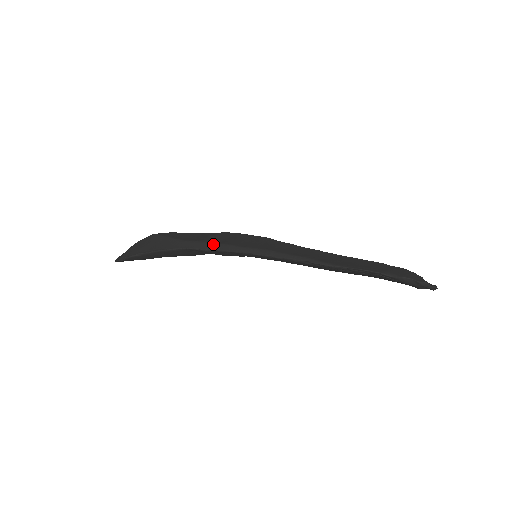
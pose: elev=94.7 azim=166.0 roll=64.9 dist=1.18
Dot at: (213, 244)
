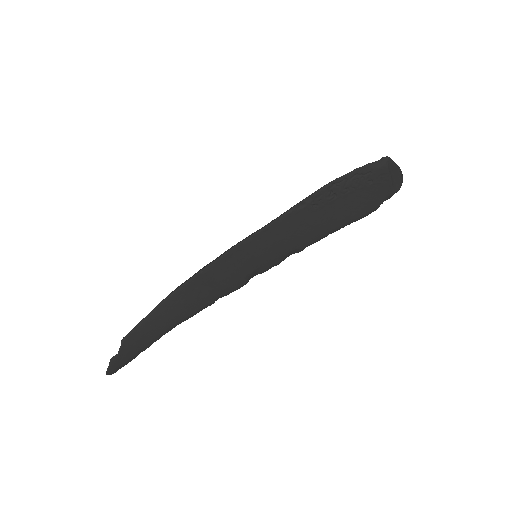
Dot at: (213, 260)
